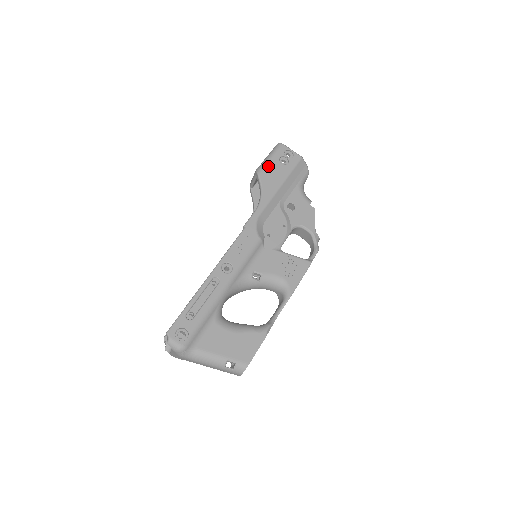
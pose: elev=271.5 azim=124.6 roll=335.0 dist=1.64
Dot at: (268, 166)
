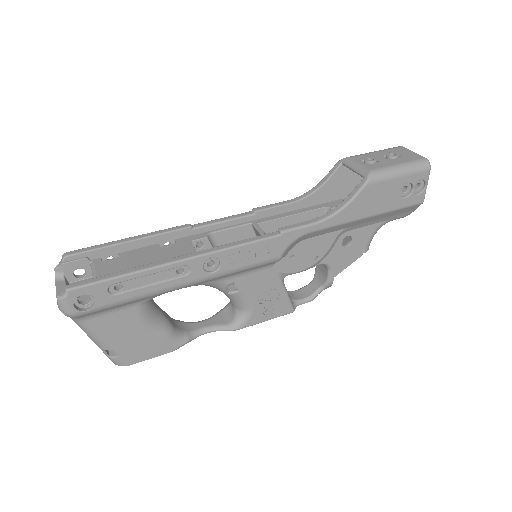
Dot at: (386, 183)
